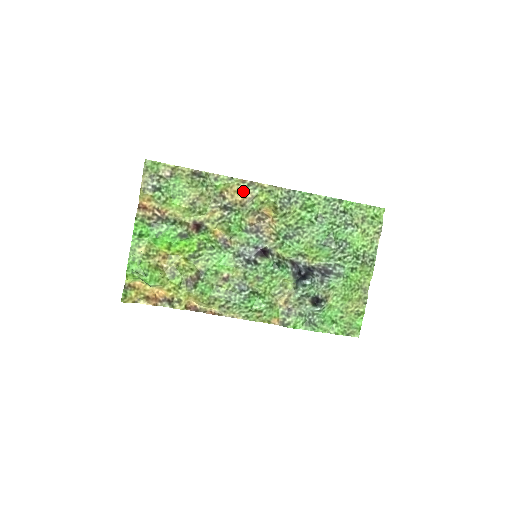
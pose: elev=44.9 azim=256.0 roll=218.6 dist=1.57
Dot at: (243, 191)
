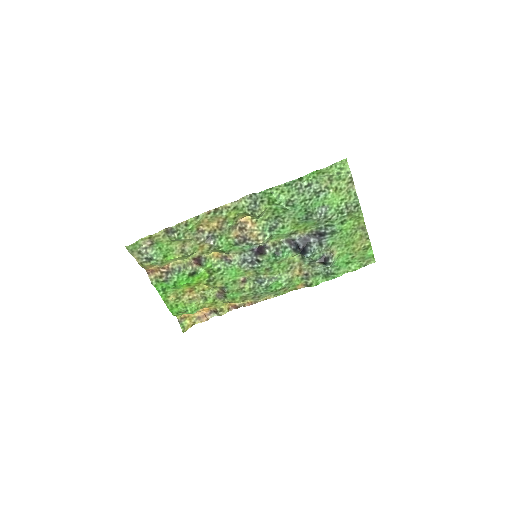
Dot at: (214, 219)
